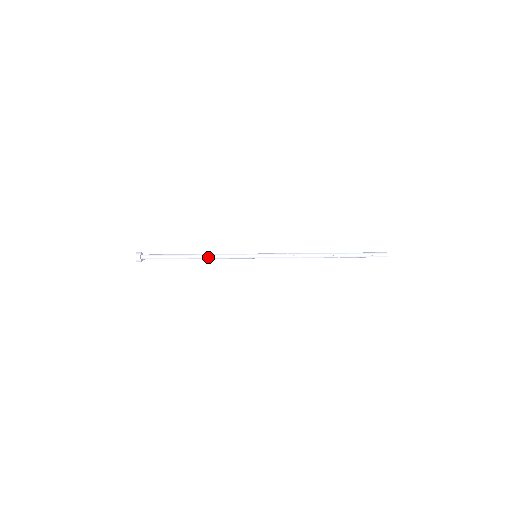
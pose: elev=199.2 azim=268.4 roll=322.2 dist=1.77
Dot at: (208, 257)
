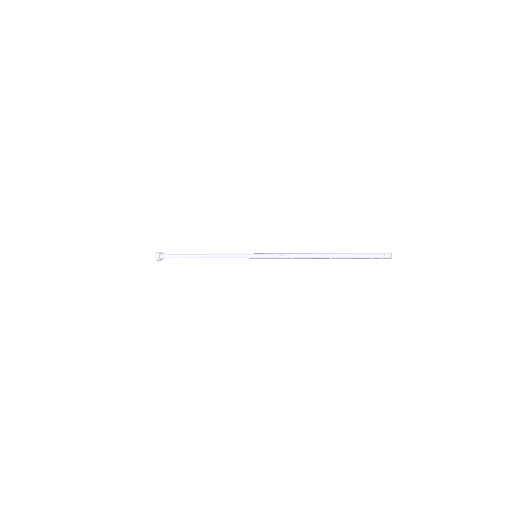
Dot at: occluded
